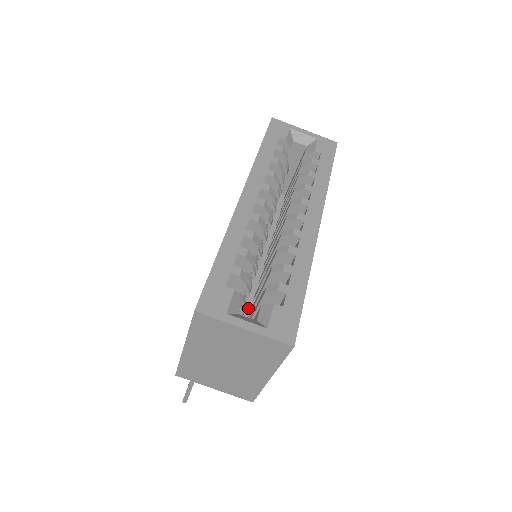
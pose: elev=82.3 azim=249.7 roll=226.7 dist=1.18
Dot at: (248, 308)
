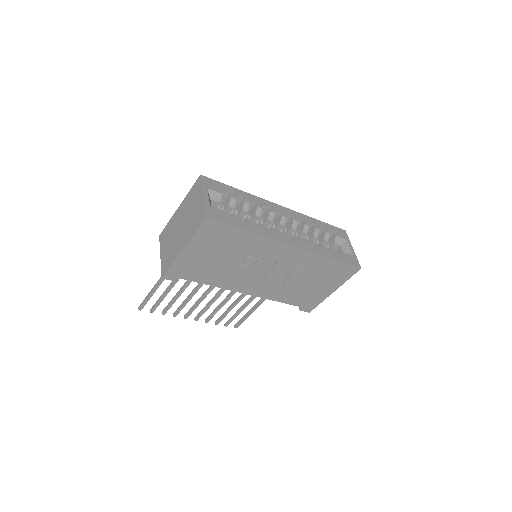
Dot at: occluded
